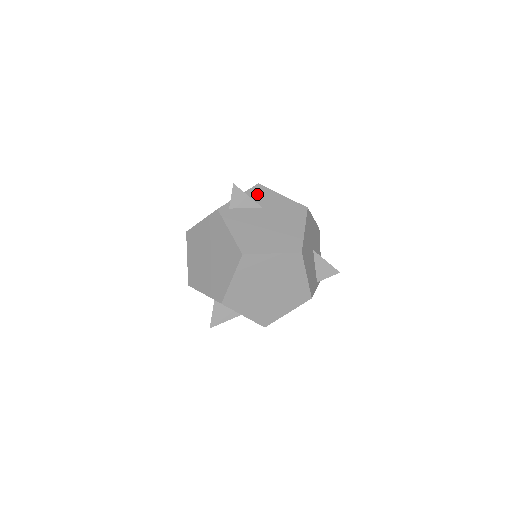
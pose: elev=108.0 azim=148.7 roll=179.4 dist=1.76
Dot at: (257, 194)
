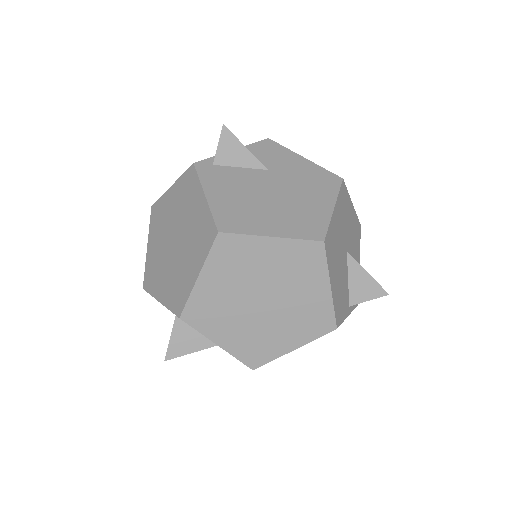
Dot at: (263, 151)
